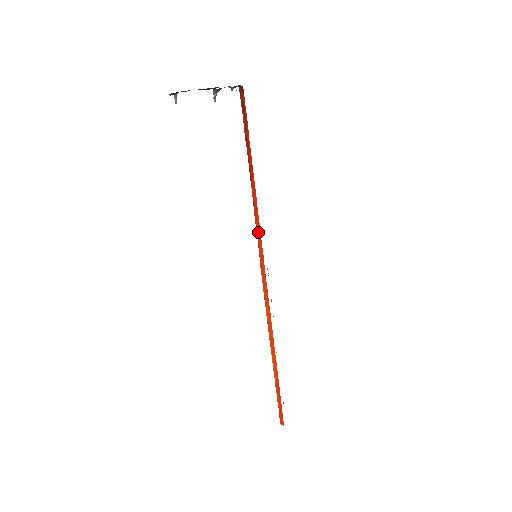
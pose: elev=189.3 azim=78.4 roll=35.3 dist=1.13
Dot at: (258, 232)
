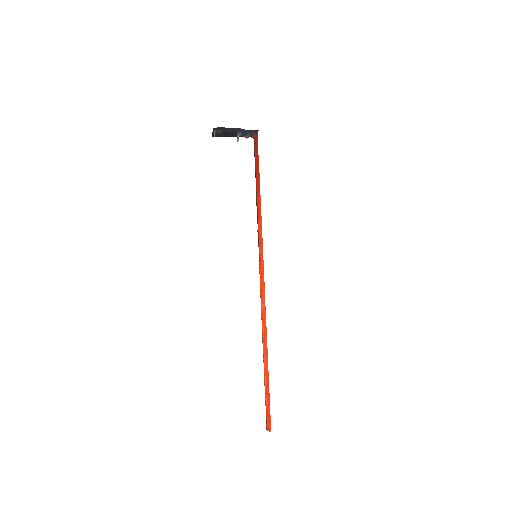
Dot at: (260, 234)
